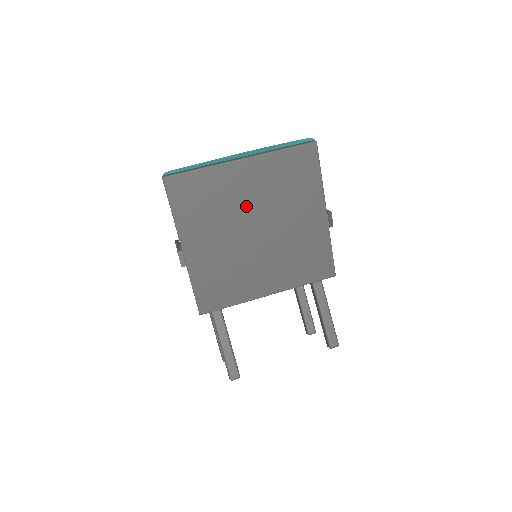
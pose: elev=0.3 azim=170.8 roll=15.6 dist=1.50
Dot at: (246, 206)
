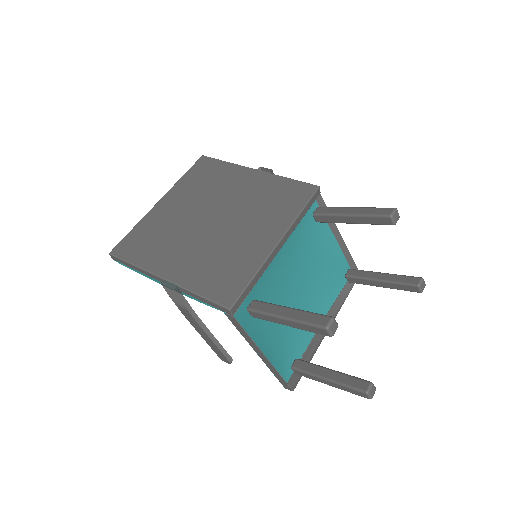
Dot at: (189, 216)
